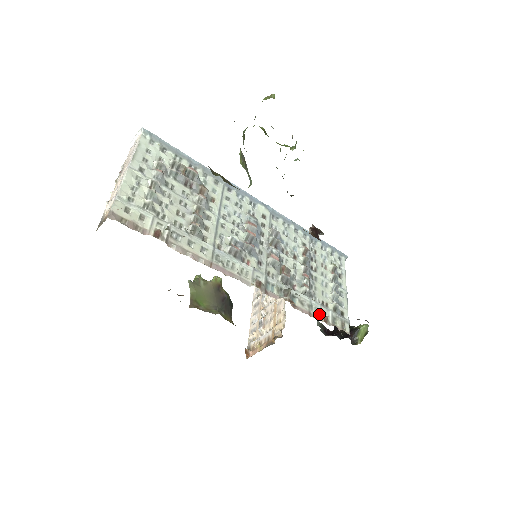
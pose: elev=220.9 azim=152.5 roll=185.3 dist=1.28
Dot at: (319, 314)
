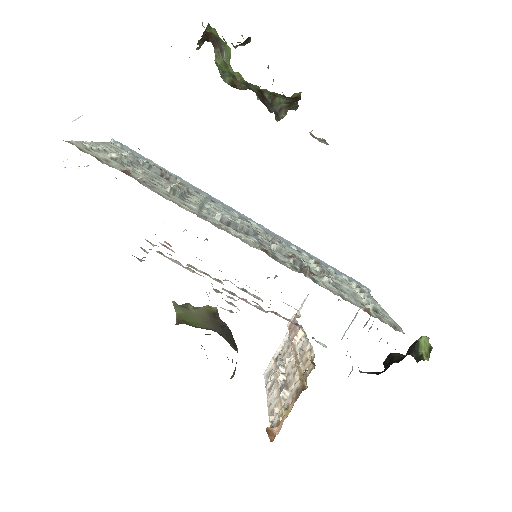
Dot at: (356, 305)
